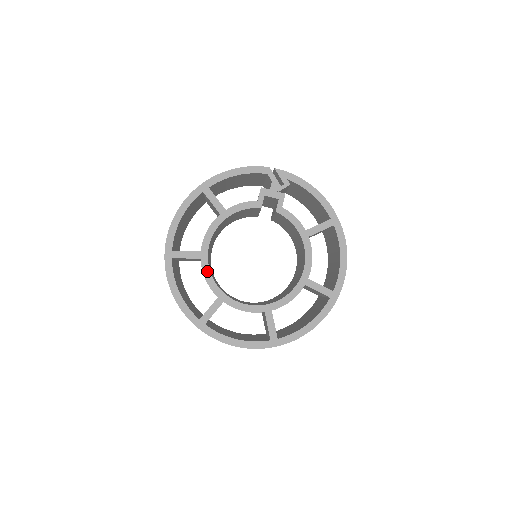
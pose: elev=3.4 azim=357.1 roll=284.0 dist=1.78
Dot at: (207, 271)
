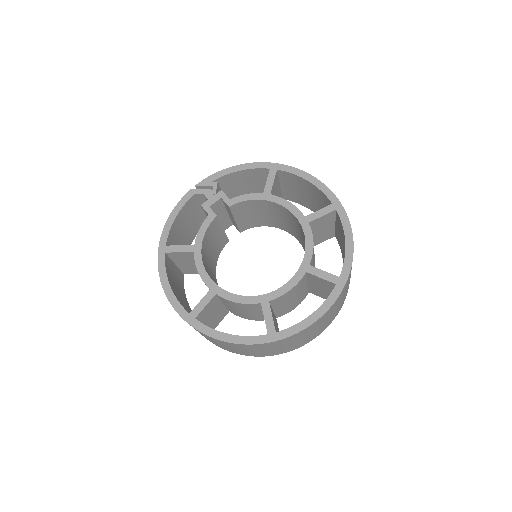
Dot at: (231, 296)
